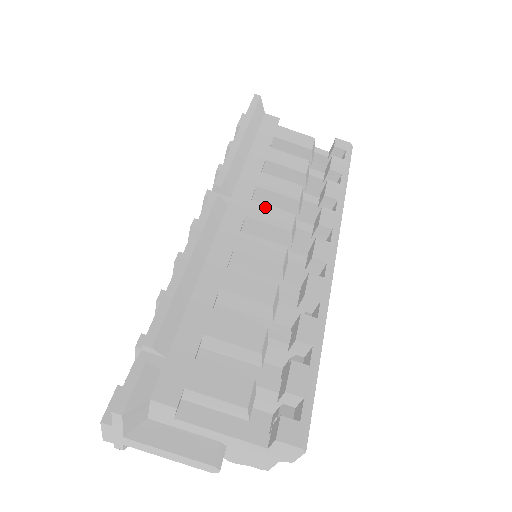
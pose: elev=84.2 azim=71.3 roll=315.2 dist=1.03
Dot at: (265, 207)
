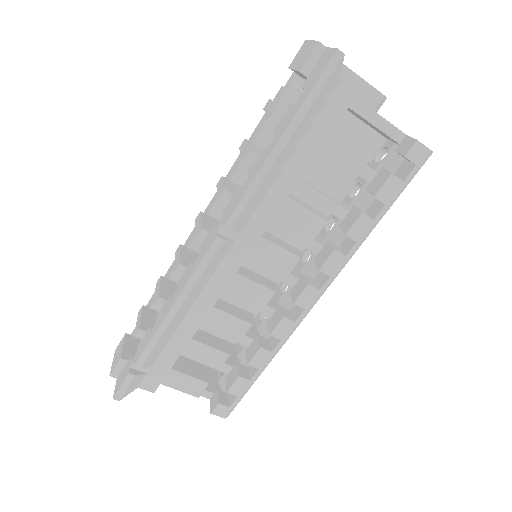
Dot at: (272, 247)
